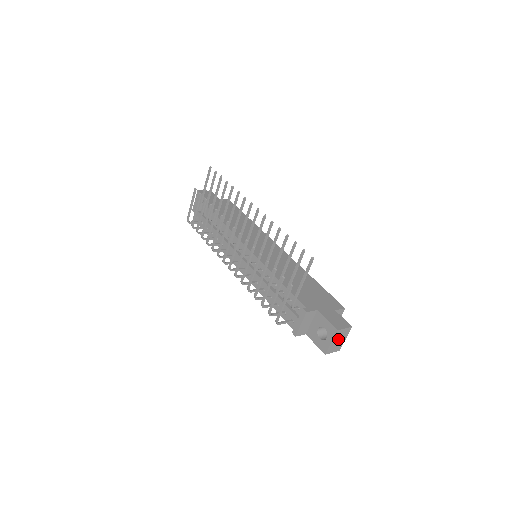
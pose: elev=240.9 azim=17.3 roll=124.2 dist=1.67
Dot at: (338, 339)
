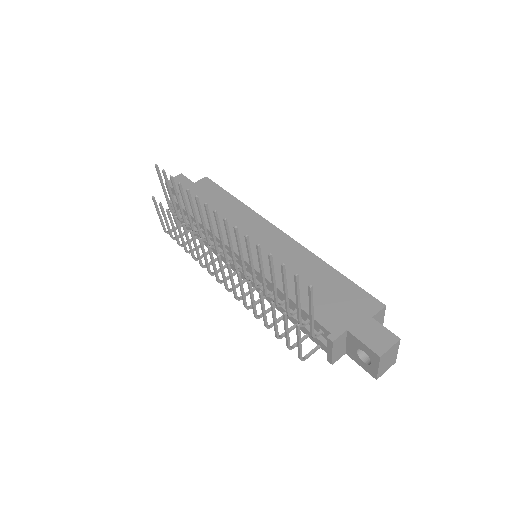
Dot at: (387, 359)
